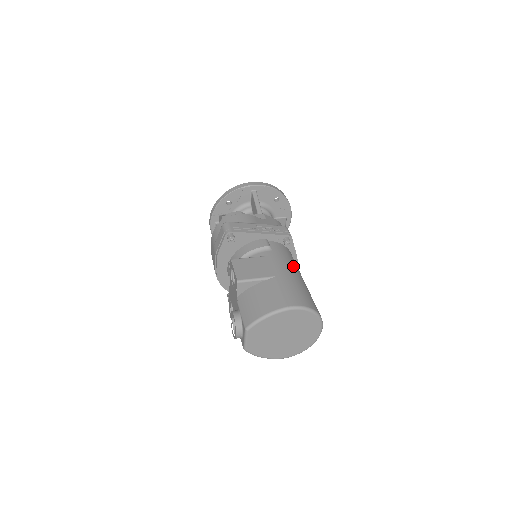
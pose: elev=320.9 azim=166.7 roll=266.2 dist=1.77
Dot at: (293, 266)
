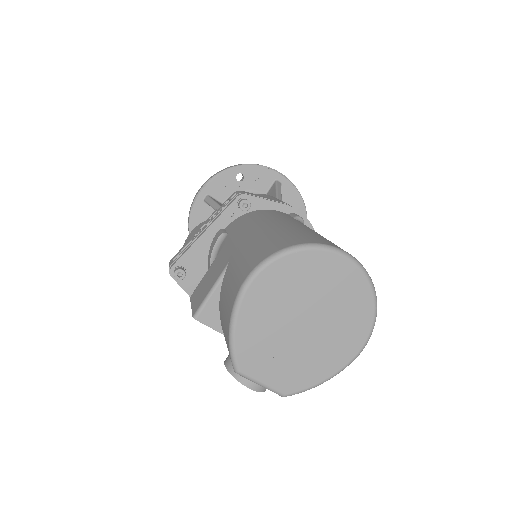
Dot at: (259, 223)
